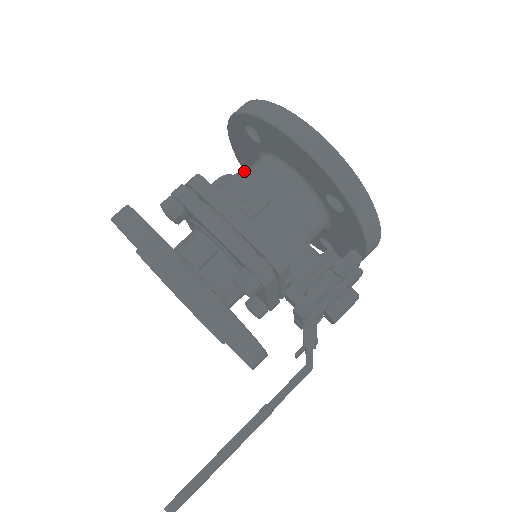
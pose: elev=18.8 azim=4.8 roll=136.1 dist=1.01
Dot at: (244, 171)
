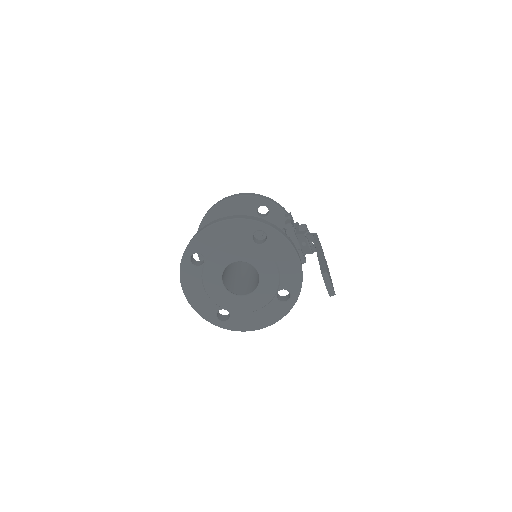
Dot at: occluded
